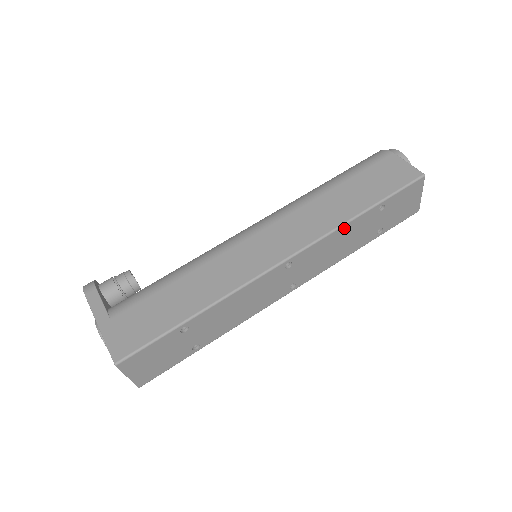
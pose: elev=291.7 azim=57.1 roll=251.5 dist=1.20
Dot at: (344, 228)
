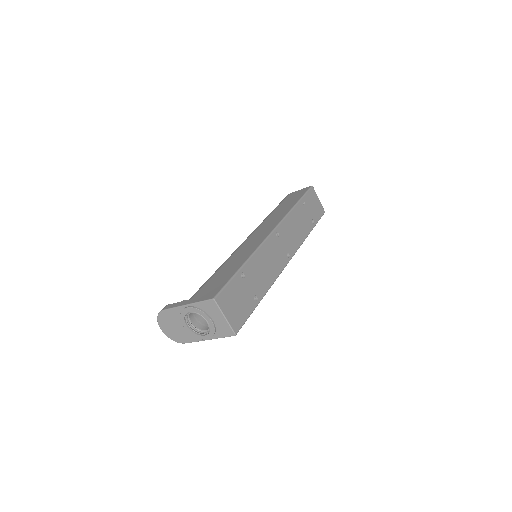
Dot at: (292, 213)
